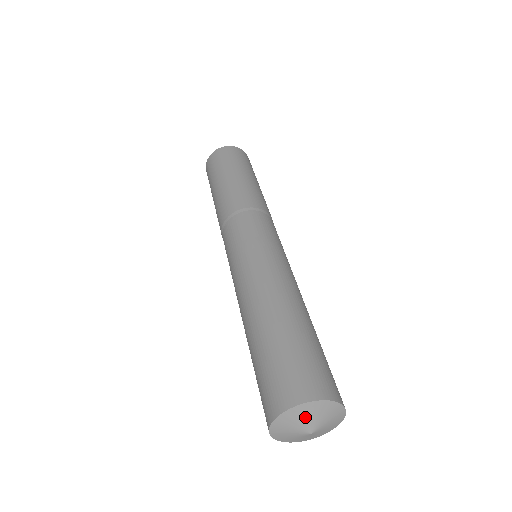
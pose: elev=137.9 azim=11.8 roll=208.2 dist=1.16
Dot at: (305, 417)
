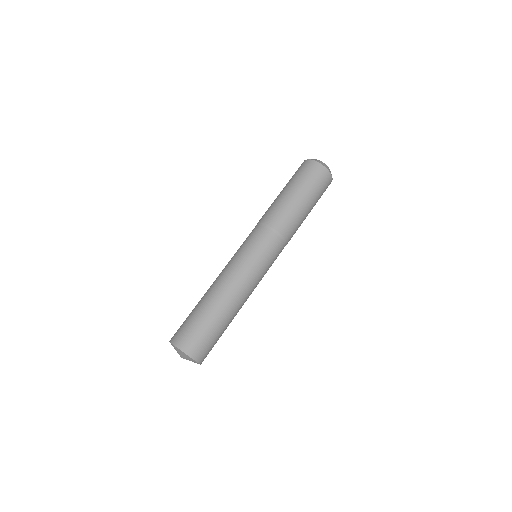
Dot at: (180, 353)
